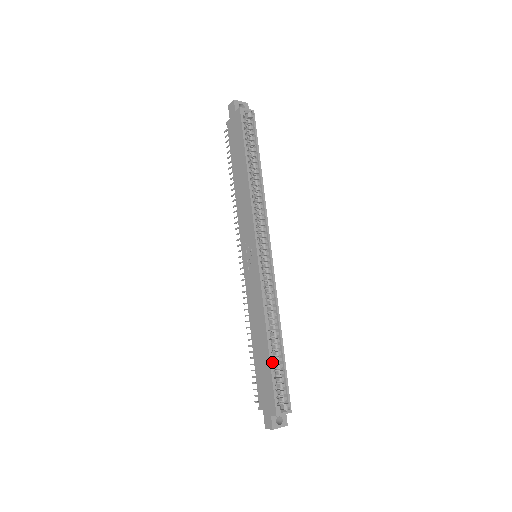
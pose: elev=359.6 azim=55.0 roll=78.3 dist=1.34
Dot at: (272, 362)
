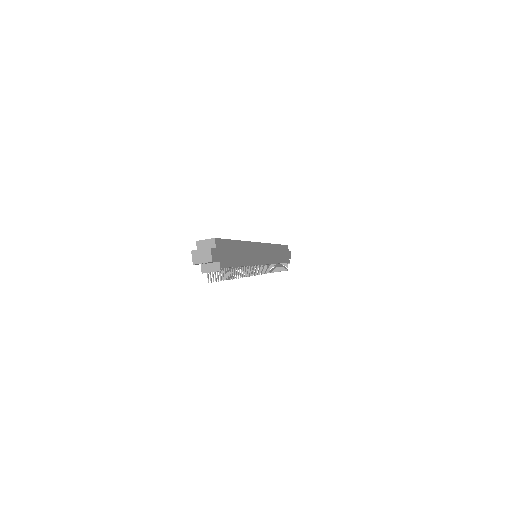
Dot at: occluded
